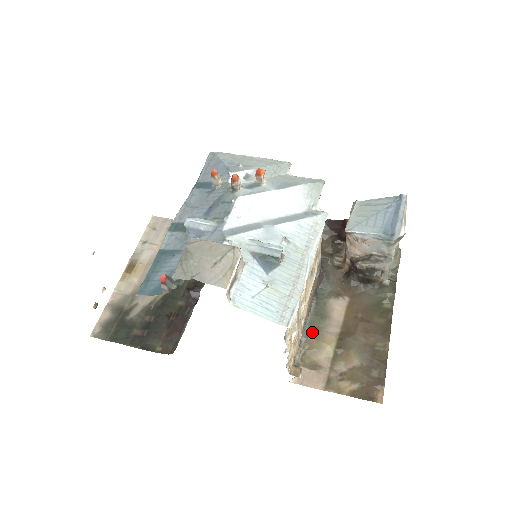
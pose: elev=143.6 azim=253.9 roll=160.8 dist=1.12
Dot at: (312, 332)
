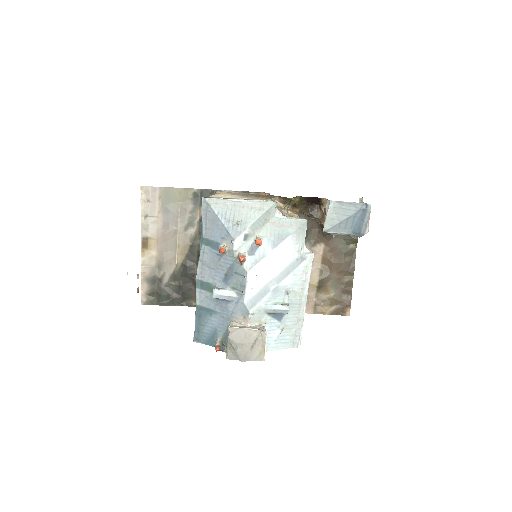
Dot at: occluded
